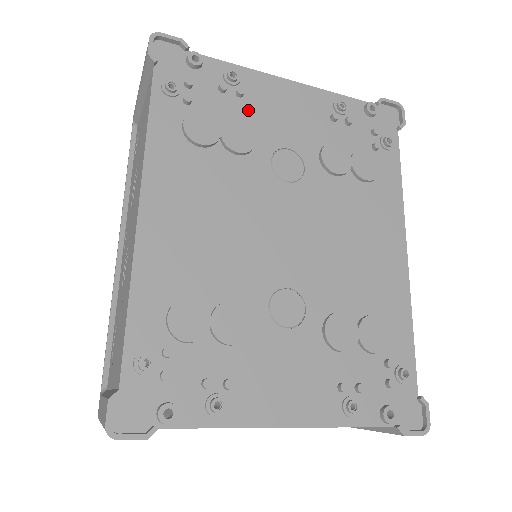
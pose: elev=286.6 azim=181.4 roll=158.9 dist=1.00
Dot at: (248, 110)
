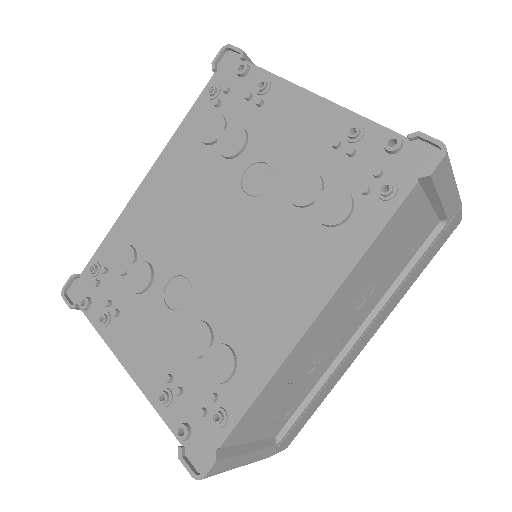
Dot at: (258, 120)
